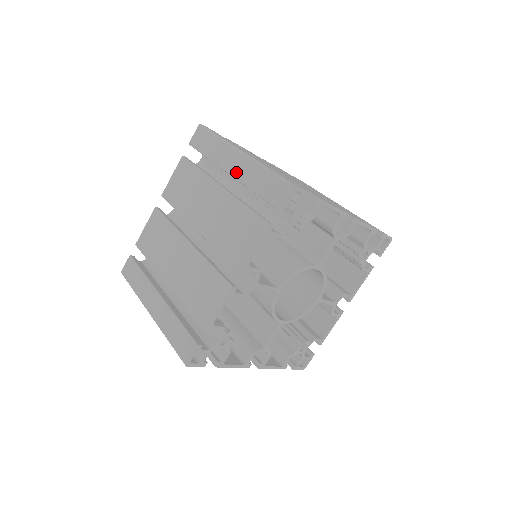
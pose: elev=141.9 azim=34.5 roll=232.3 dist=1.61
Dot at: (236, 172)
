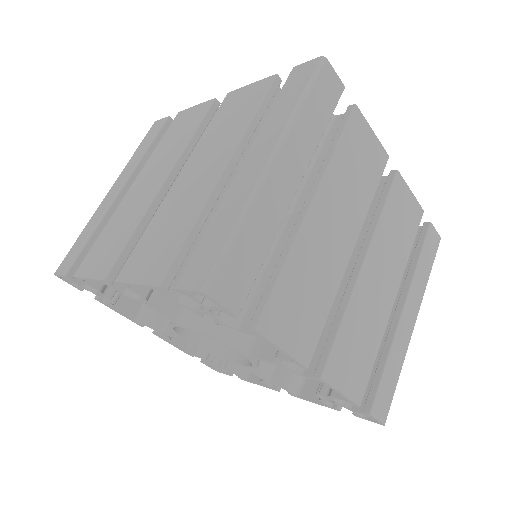
Dot at: (238, 177)
